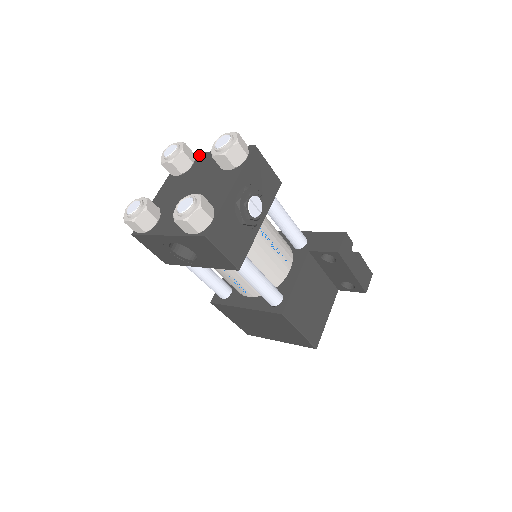
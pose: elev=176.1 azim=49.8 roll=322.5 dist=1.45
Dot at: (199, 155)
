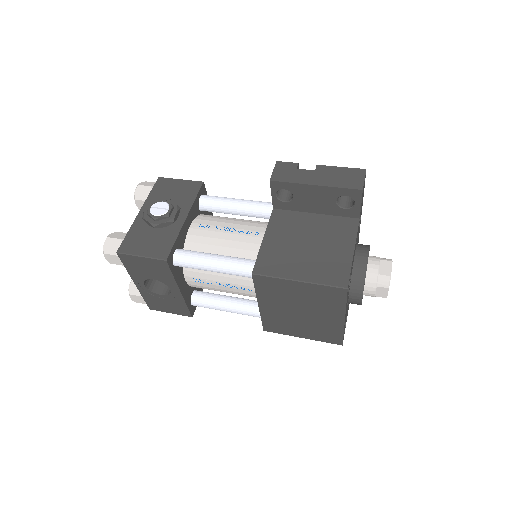
Dot at: occluded
